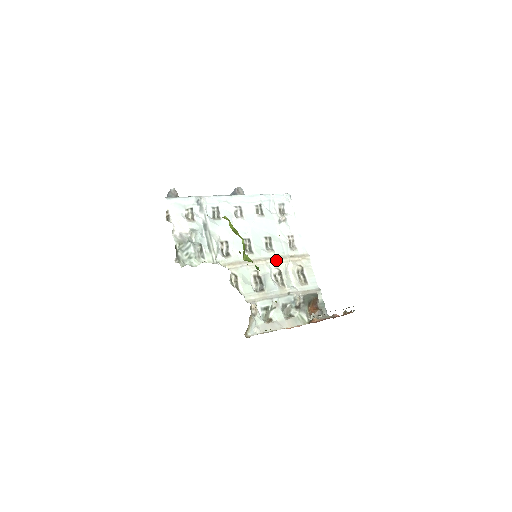
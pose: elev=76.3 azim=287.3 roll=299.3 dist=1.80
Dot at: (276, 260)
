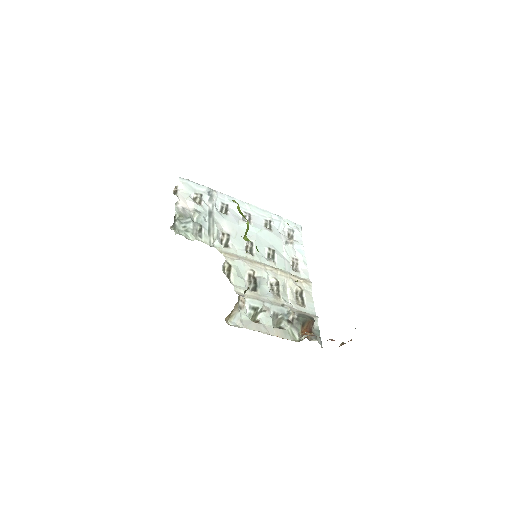
Dot at: (276, 271)
